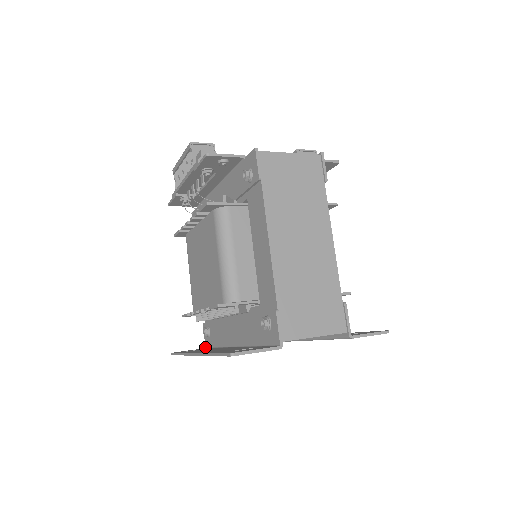
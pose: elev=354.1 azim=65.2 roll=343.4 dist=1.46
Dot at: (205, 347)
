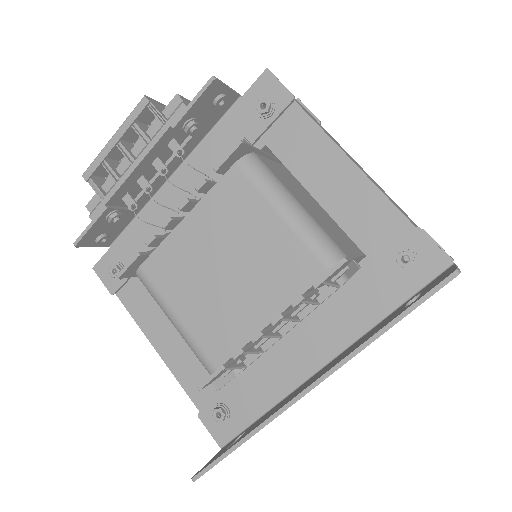
Dot at: (220, 447)
